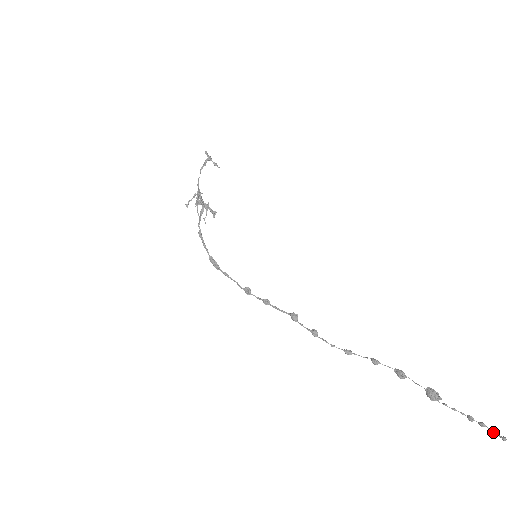
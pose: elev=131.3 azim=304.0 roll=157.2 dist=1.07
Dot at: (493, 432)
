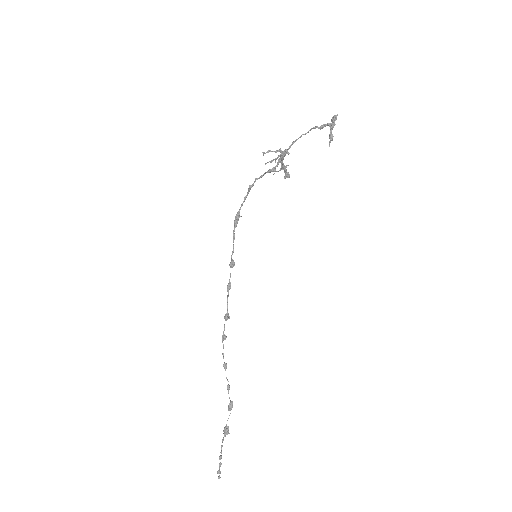
Dot at: (217, 472)
